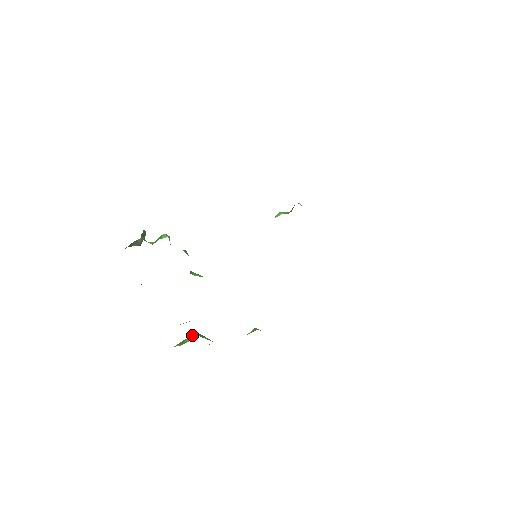
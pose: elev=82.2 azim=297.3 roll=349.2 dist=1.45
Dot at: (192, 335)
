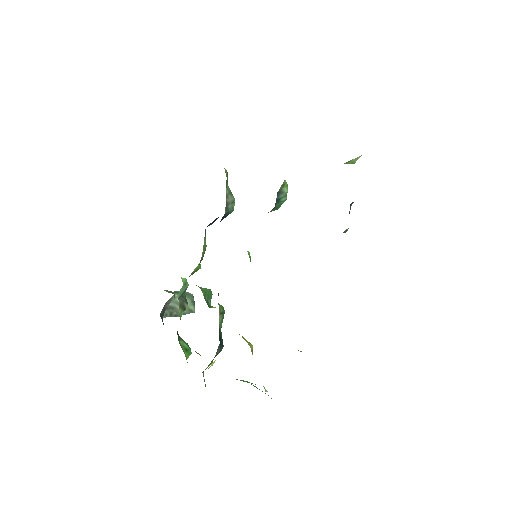
Dot at: occluded
